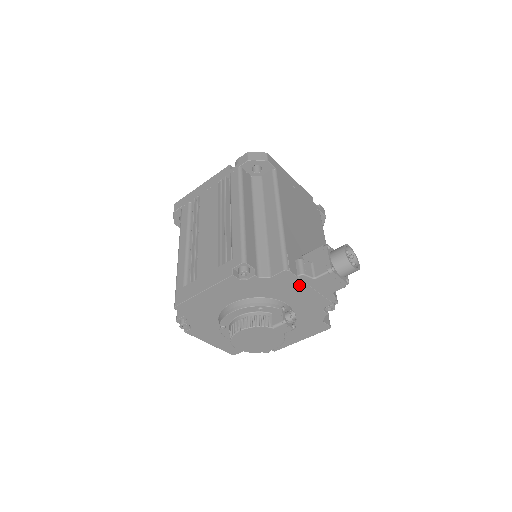
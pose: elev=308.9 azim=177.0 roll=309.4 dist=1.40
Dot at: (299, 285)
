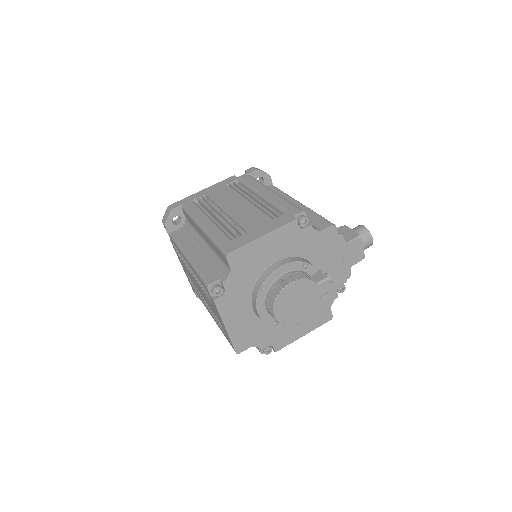
Dot at: (335, 248)
